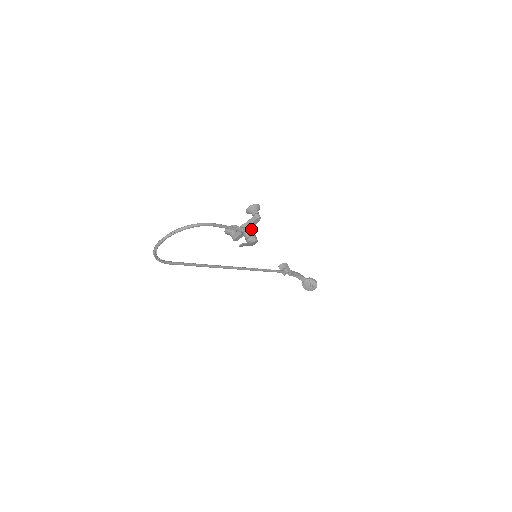
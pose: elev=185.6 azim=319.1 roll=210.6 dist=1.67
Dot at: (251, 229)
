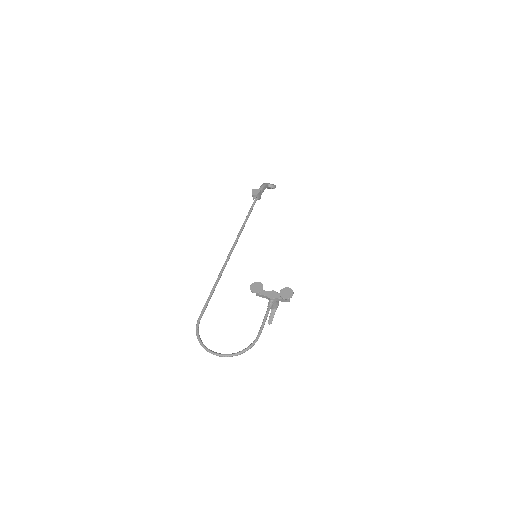
Dot at: (278, 300)
